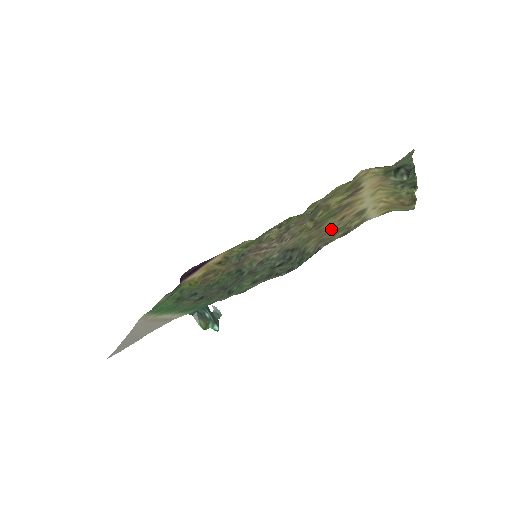
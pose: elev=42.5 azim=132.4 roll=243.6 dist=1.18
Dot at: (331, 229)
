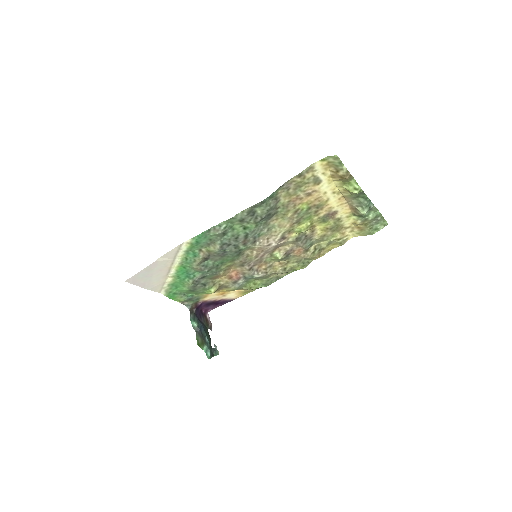
Dot at: (298, 191)
